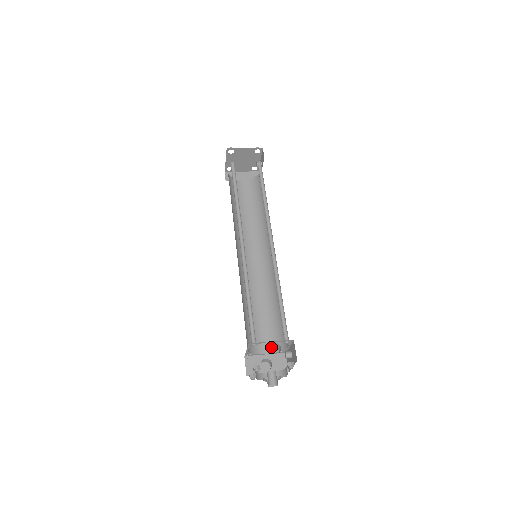
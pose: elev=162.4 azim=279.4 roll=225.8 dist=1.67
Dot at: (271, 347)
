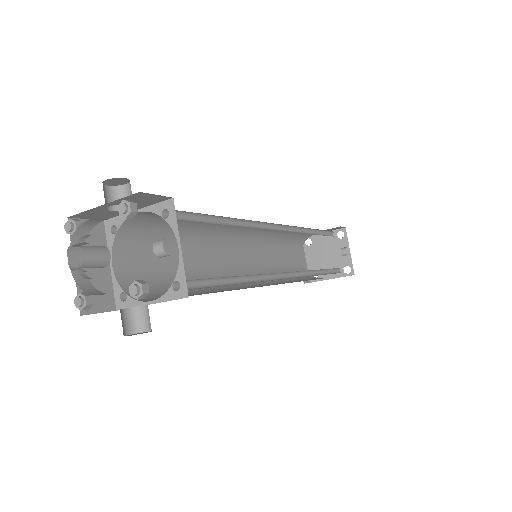
Dot at: occluded
